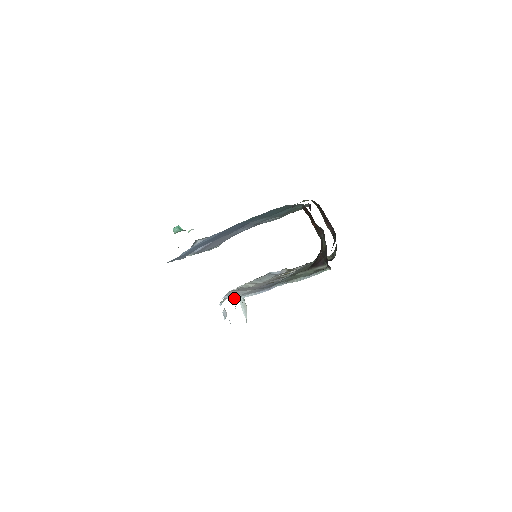
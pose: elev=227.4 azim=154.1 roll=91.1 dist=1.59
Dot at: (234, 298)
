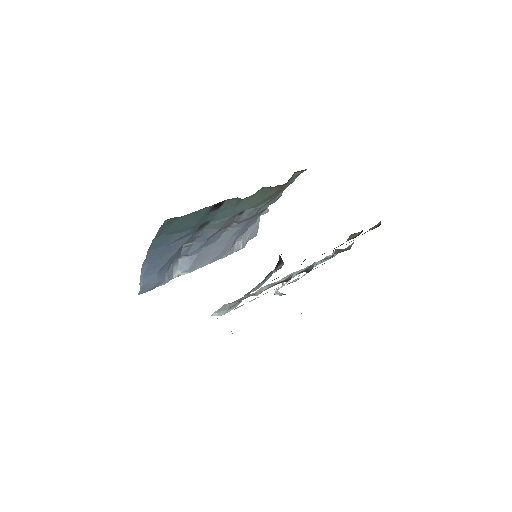
Dot at: (220, 314)
